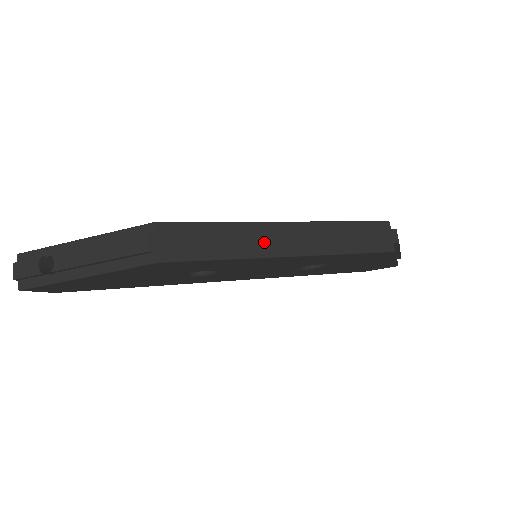
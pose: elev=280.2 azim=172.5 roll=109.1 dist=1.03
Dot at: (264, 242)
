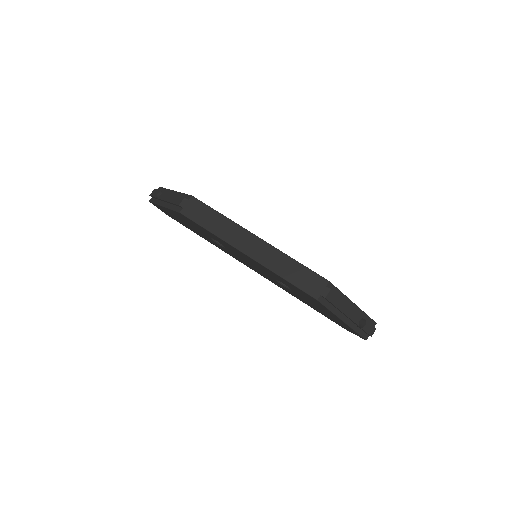
Dot at: (236, 238)
